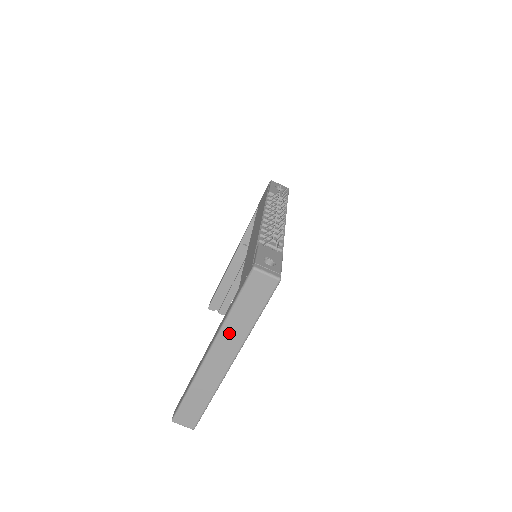
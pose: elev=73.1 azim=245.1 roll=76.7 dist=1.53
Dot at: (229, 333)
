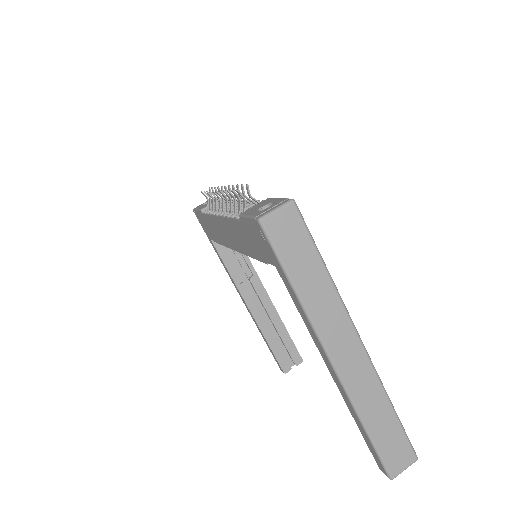
Dot at: (321, 314)
